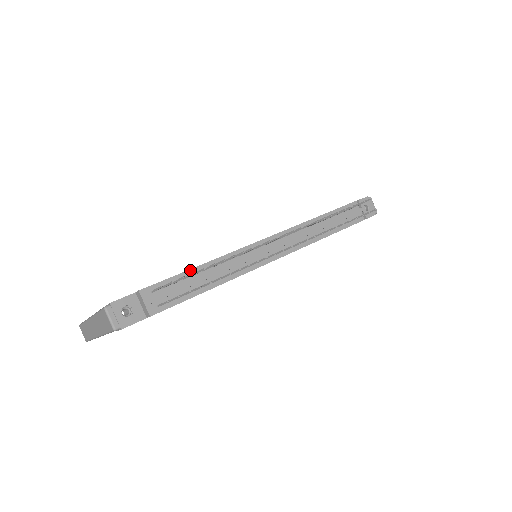
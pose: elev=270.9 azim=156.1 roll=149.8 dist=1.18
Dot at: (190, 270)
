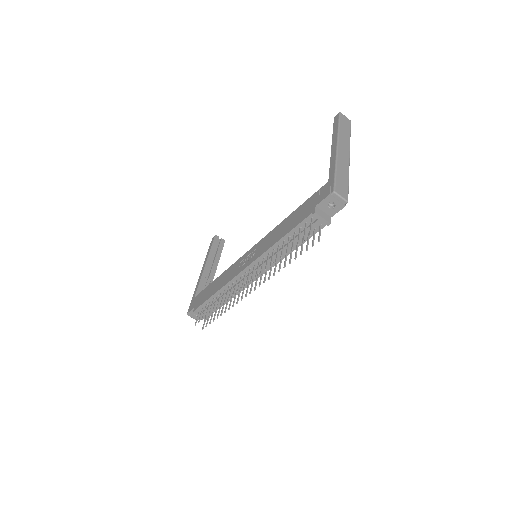
Dot at: (211, 297)
